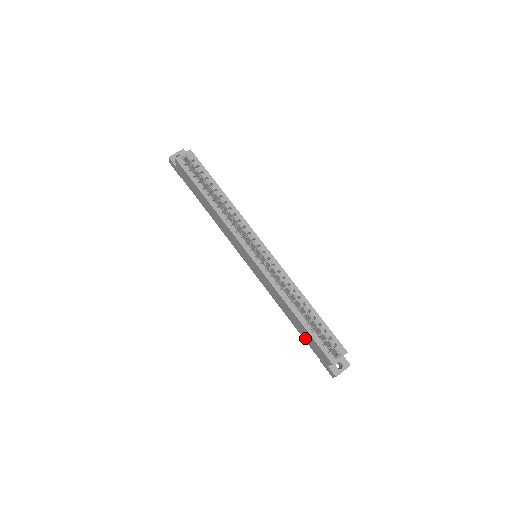
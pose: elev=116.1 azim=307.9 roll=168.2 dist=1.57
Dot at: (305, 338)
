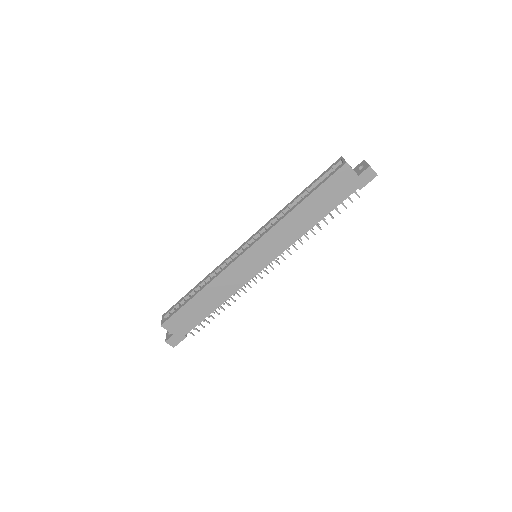
Dot at: (333, 203)
